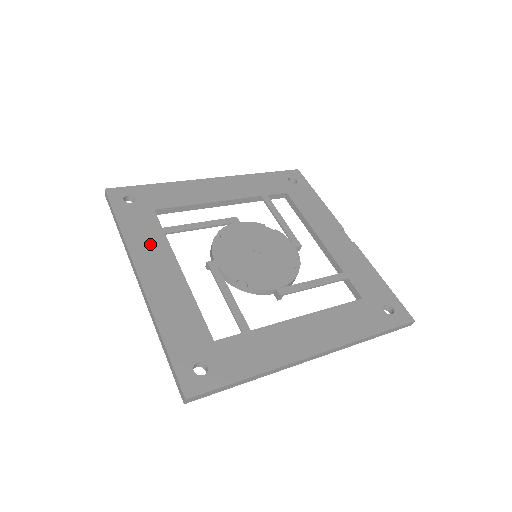
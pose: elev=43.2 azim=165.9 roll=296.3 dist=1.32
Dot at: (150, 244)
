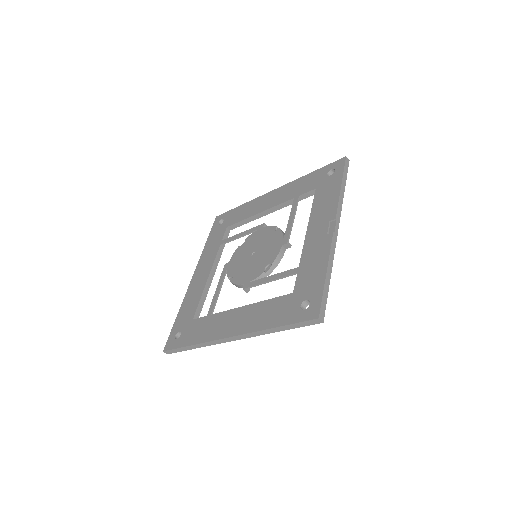
Dot at: (210, 253)
